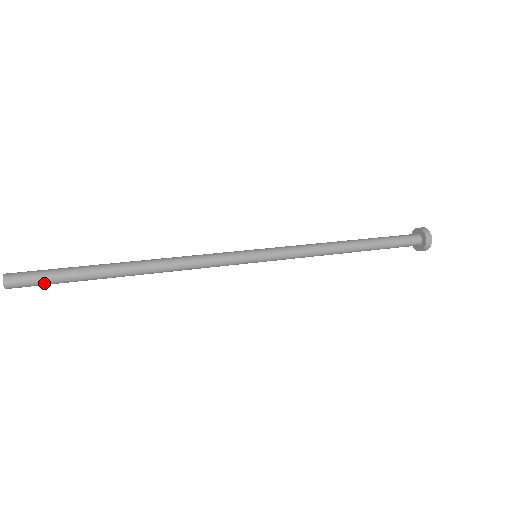
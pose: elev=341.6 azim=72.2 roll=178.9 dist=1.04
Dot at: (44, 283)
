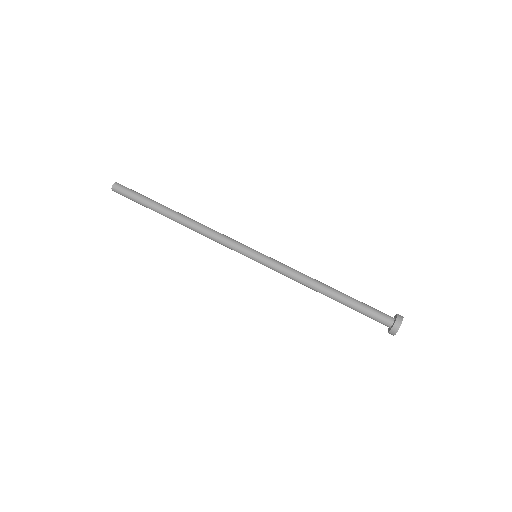
Dot at: (132, 199)
